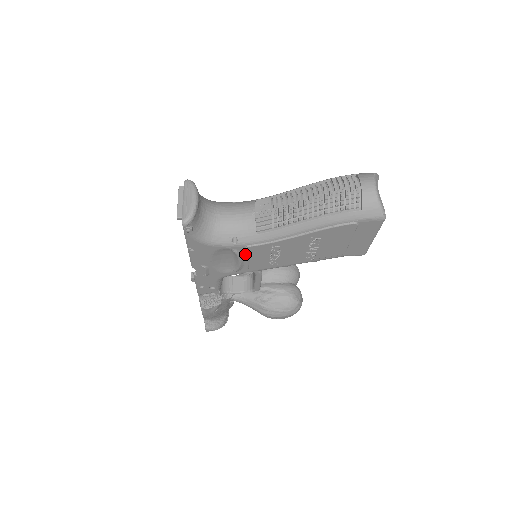
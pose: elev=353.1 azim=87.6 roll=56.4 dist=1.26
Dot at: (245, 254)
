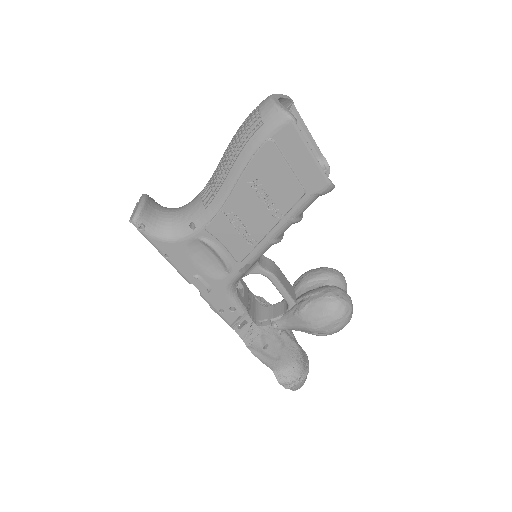
Dot at: (215, 240)
